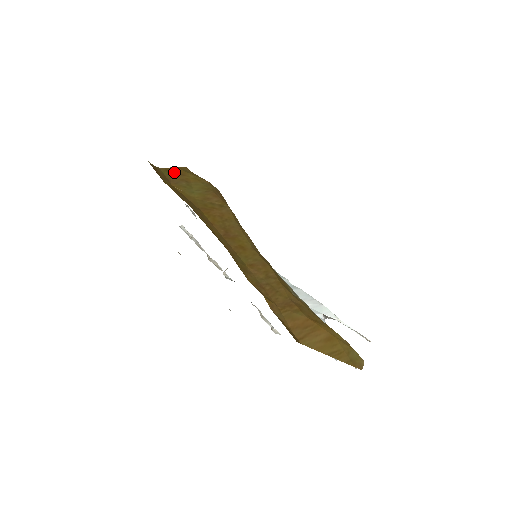
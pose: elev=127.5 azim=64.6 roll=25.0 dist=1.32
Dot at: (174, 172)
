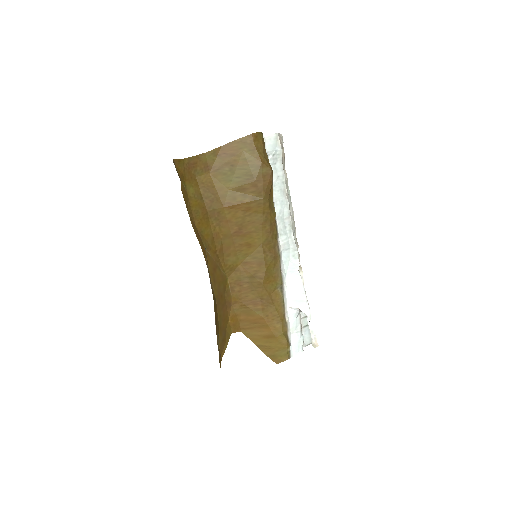
Dot at: (224, 152)
